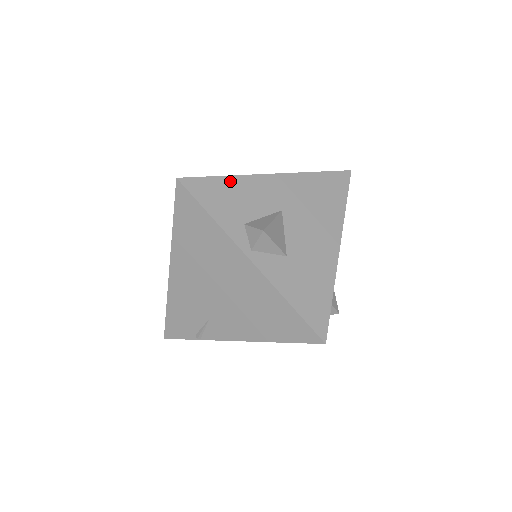
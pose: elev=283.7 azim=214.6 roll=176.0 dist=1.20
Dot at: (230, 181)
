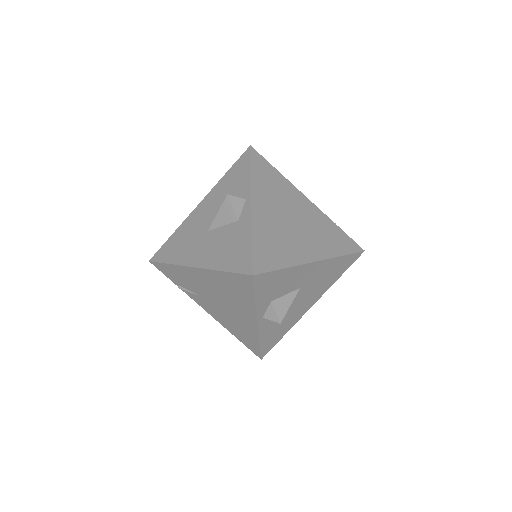
Dot at: (285, 272)
